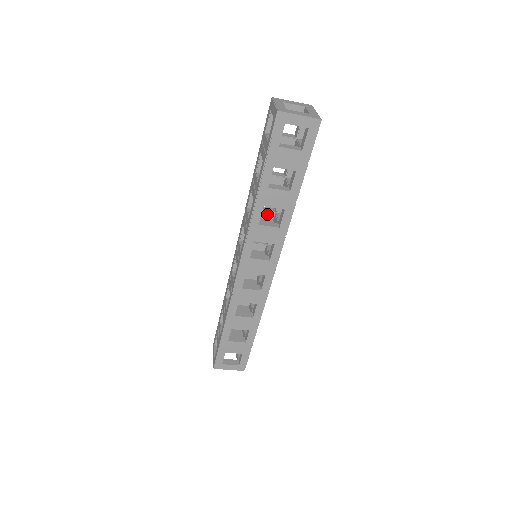
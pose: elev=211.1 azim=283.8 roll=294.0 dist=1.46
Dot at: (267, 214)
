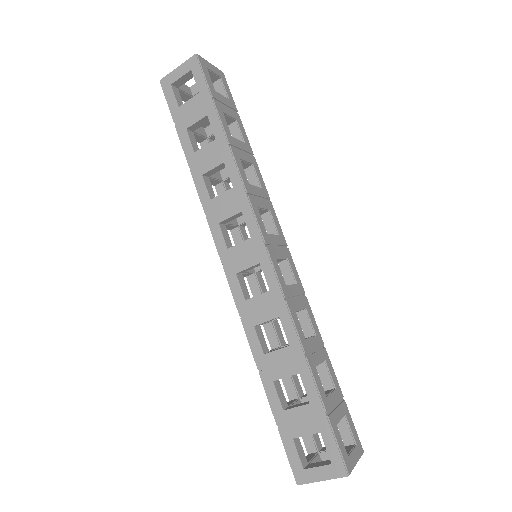
Dot at: occluded
